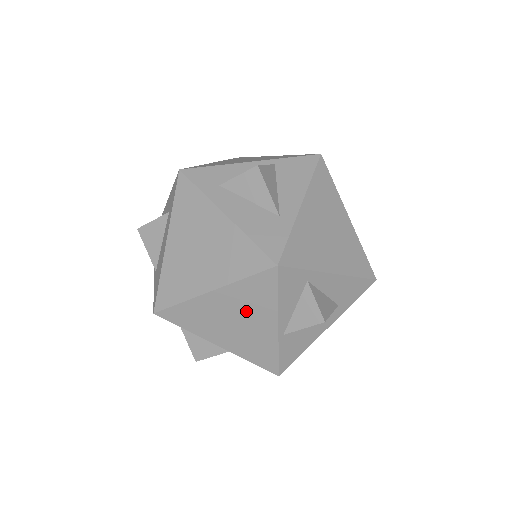
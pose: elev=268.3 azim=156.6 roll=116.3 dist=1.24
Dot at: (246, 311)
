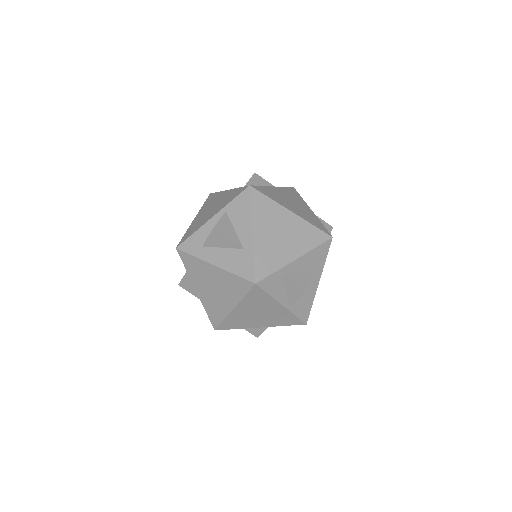
Dot at: (260, 308)
